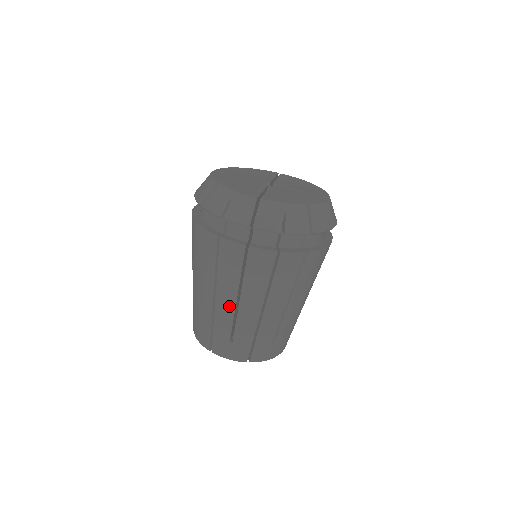
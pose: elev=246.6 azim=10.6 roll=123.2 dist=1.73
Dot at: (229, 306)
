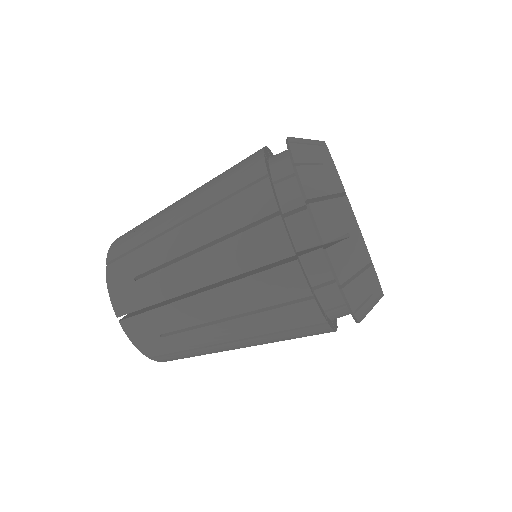
Dot at: (209, 313)
